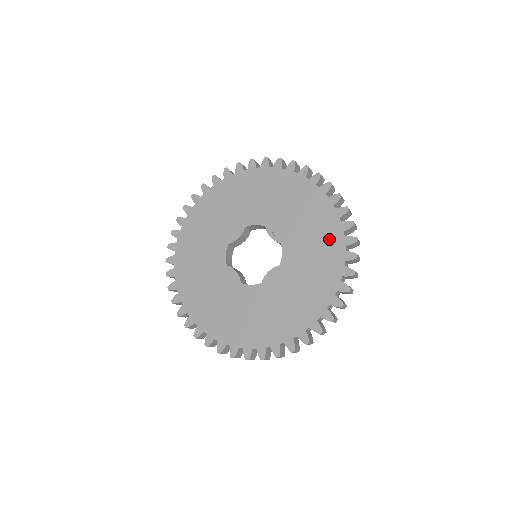
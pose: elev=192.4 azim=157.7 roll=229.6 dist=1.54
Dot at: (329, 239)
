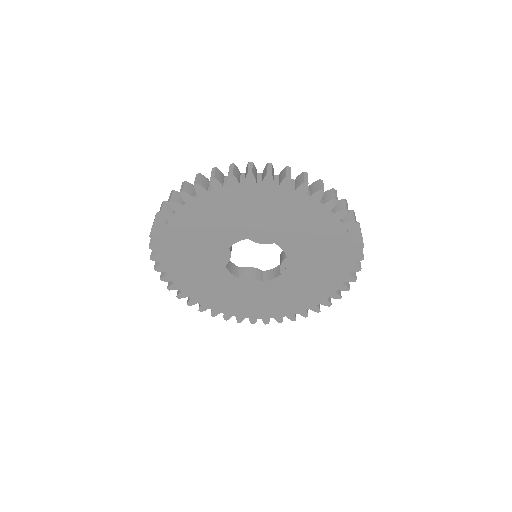
Dot at: (308, 299)
